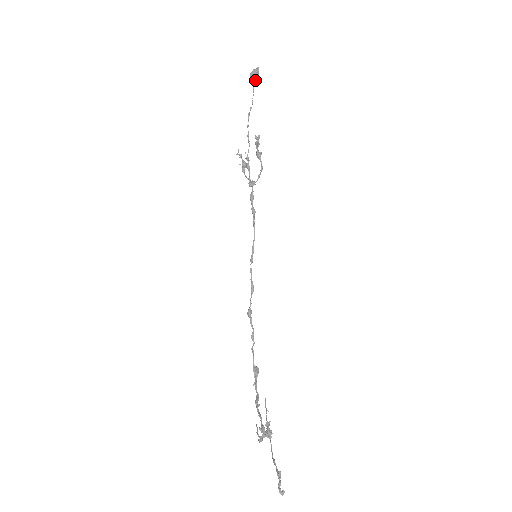
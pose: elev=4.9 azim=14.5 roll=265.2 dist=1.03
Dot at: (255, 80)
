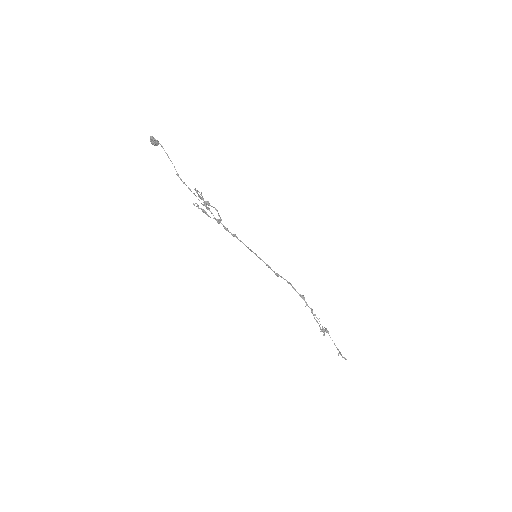
Dot at: occluded
